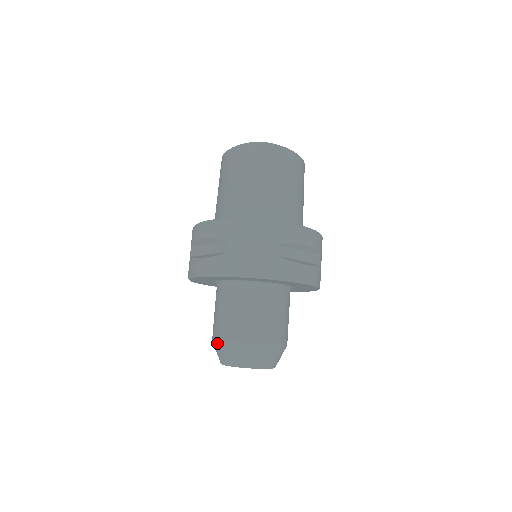
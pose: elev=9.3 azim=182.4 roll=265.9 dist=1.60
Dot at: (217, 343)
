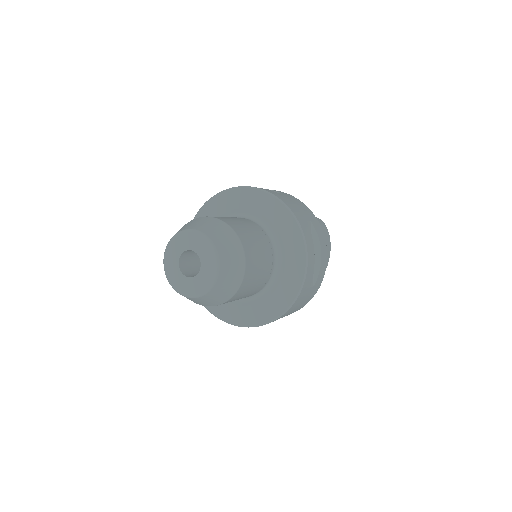
Dot at: (196, 219)
